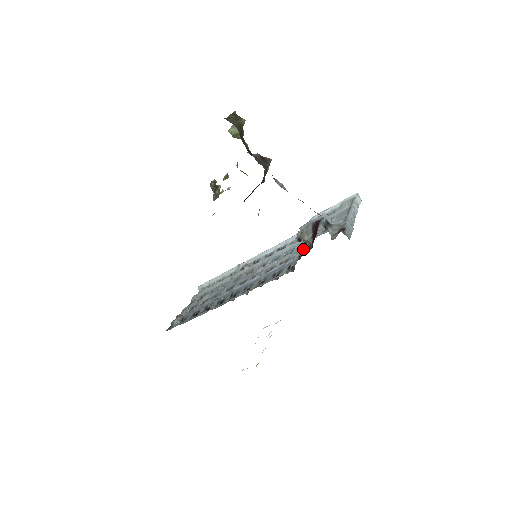
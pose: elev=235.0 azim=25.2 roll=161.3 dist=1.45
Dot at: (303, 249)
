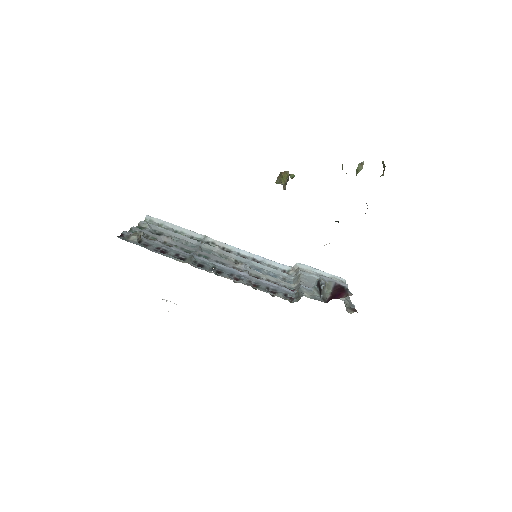
Dot at: (312, 293)
